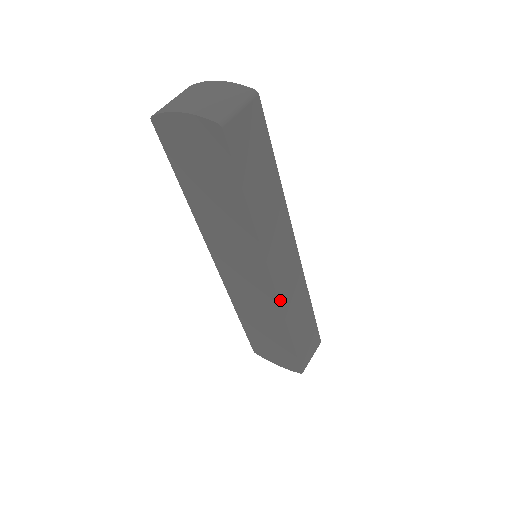
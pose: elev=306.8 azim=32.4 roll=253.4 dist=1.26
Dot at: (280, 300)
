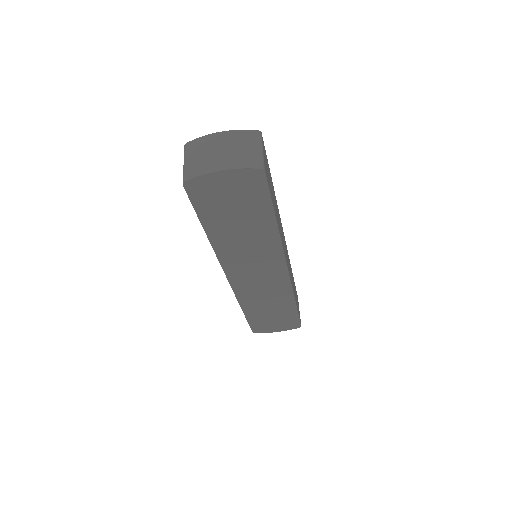
Dot at: (290, 280)
